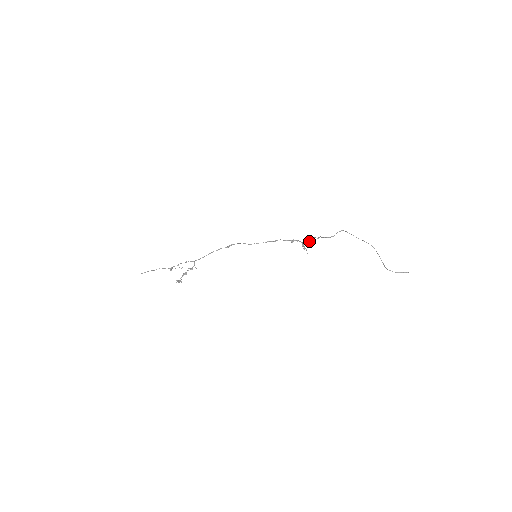
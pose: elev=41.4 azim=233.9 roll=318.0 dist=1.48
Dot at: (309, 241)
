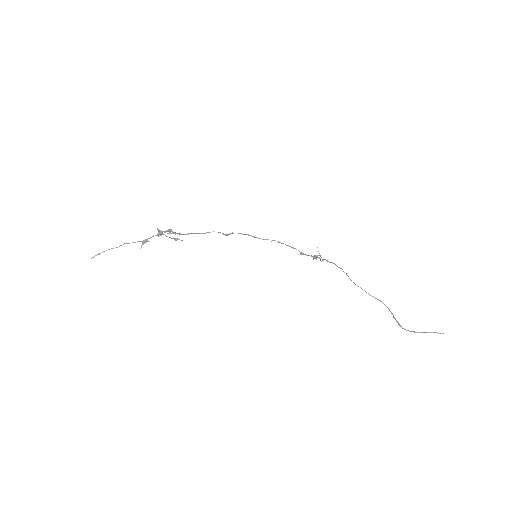
Dot at: occluded
